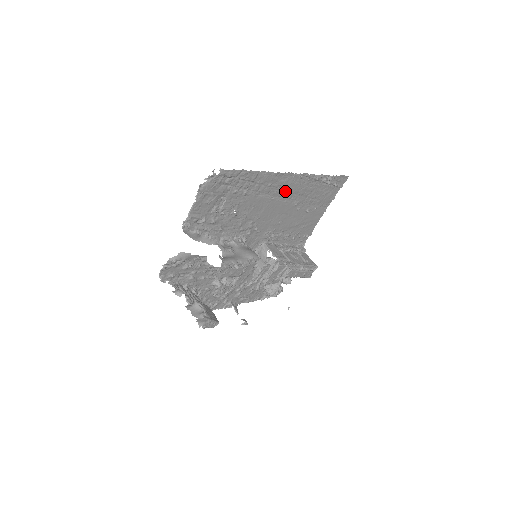
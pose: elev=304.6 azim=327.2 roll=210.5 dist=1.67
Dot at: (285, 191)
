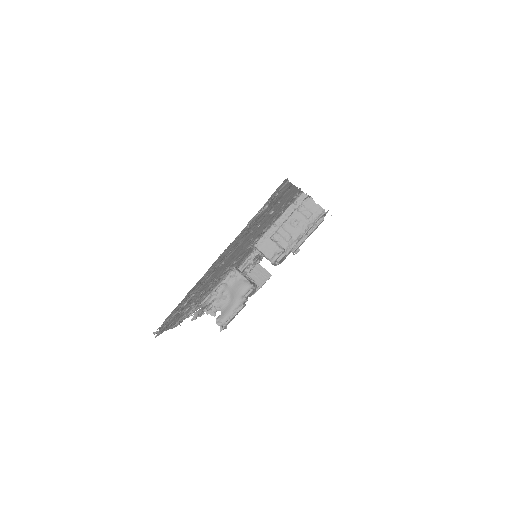
Dot at: (227, 253)
